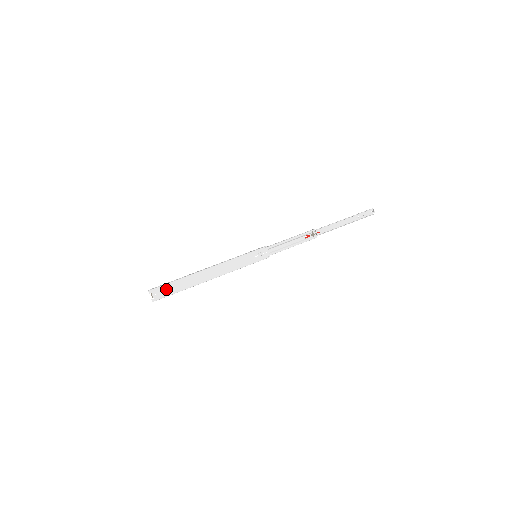
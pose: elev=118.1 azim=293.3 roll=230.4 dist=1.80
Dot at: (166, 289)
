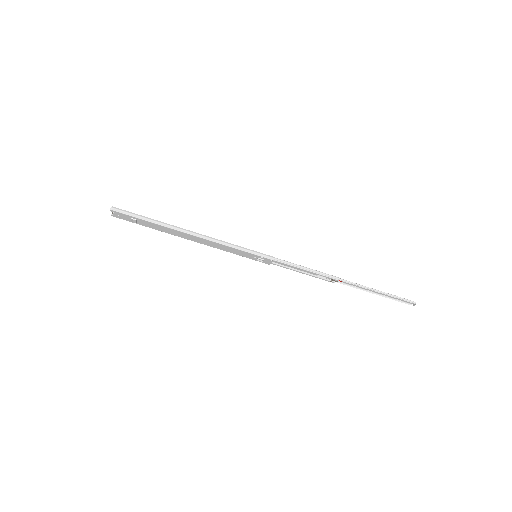
Dot at: (133, 220)
